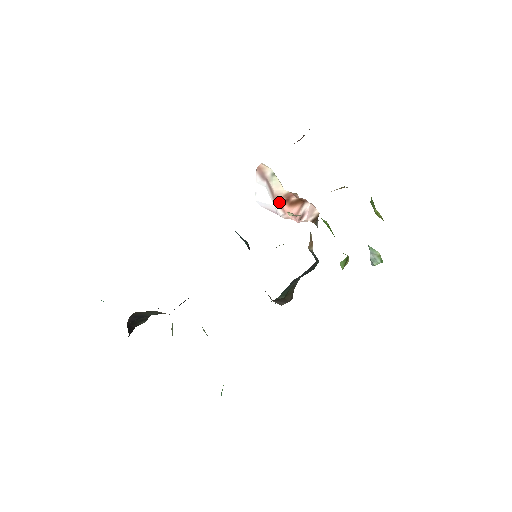
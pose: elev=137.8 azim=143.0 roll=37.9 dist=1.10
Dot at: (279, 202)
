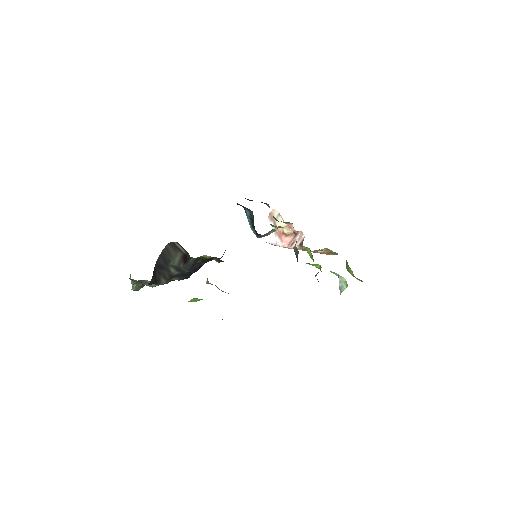
Dot at: (279, 234)
